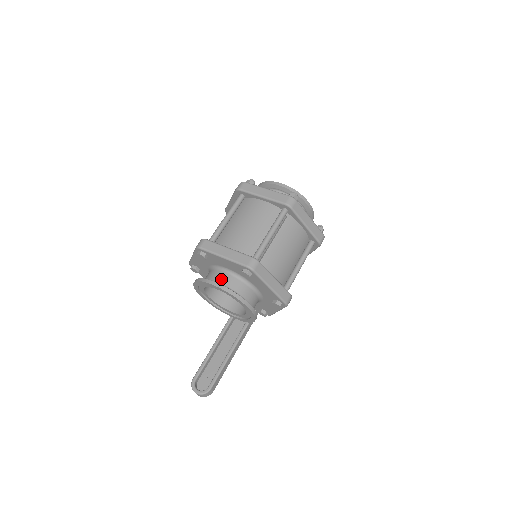
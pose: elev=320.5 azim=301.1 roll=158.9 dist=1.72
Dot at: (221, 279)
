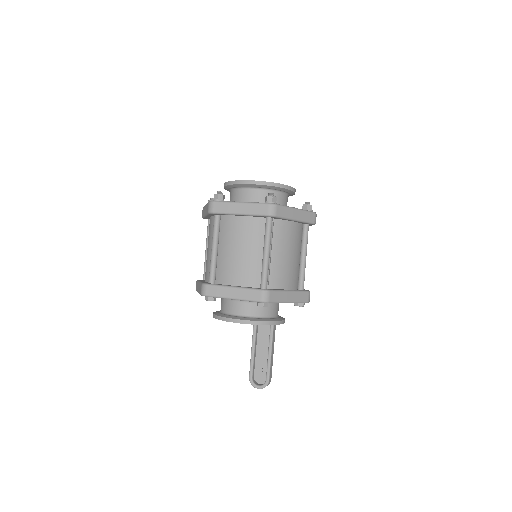
Dot at: (238, 310)
